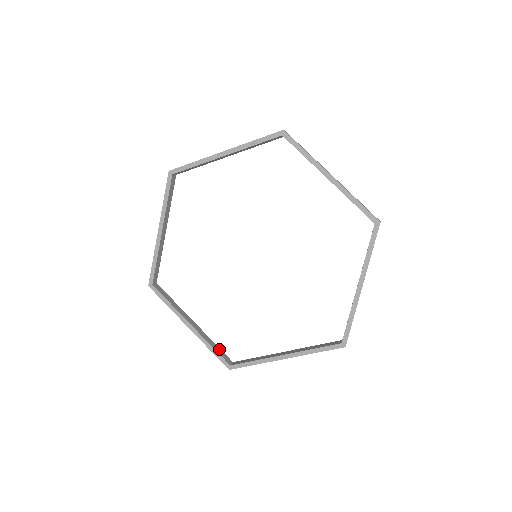
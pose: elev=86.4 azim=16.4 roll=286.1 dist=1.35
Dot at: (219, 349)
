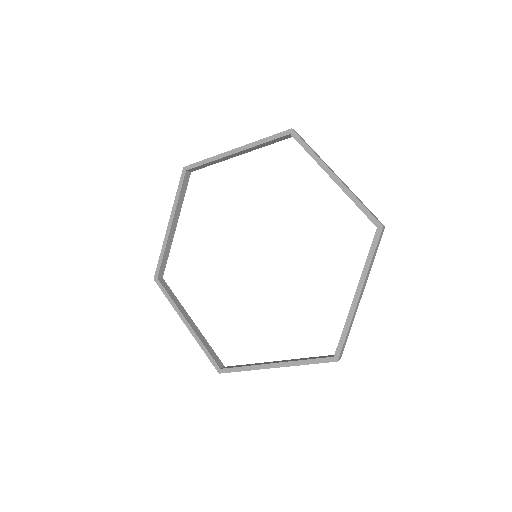
Dot at: (213, 351)
